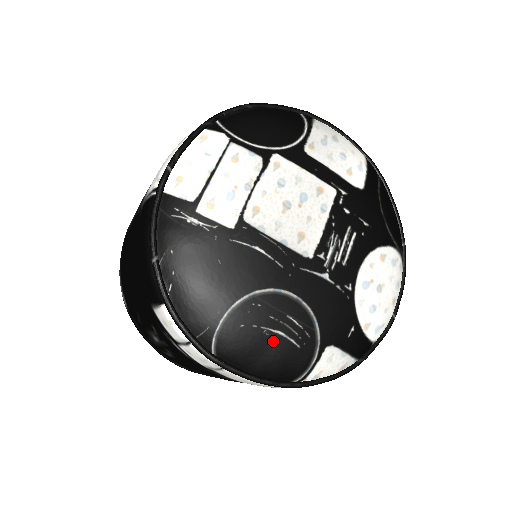
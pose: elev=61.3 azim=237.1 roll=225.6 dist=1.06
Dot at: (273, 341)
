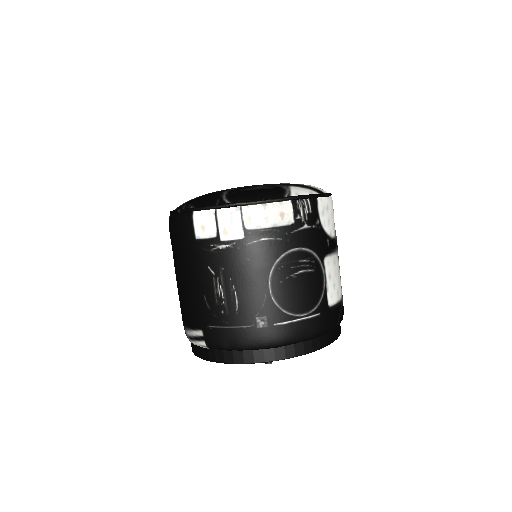
Dot at: (256, 190)
